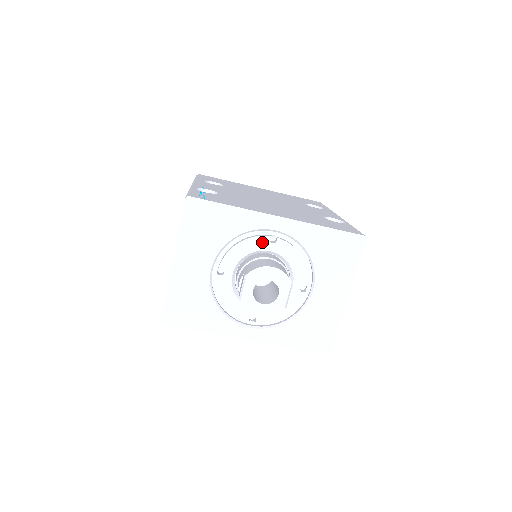
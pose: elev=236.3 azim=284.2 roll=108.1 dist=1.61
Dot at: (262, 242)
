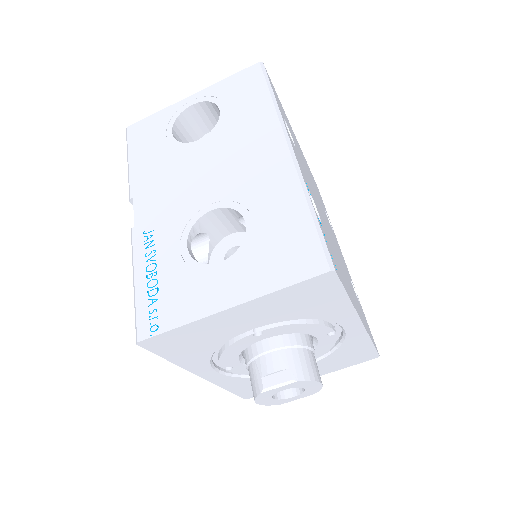
Dot at: (323, 331)
